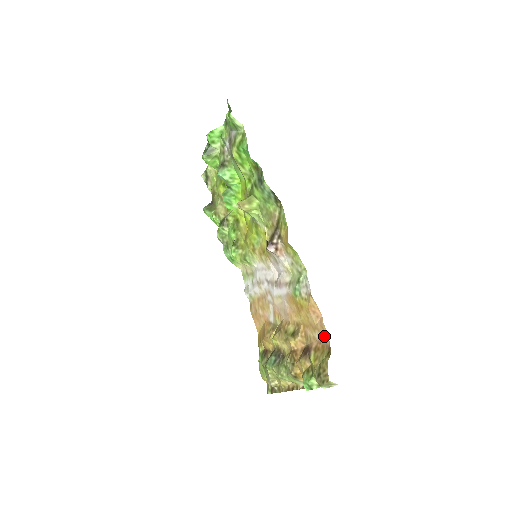
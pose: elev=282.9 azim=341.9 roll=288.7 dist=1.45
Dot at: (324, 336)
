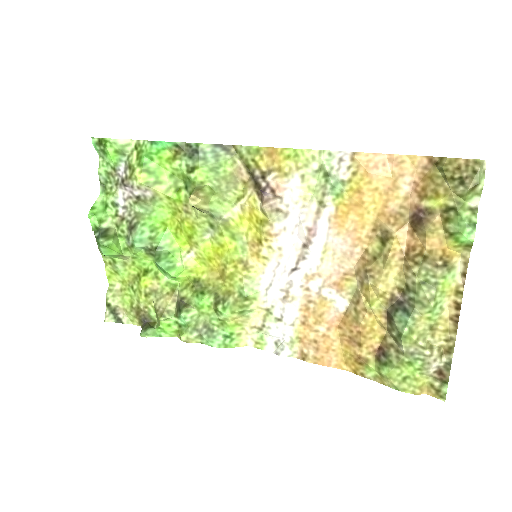
Dot at: (412, 167)
